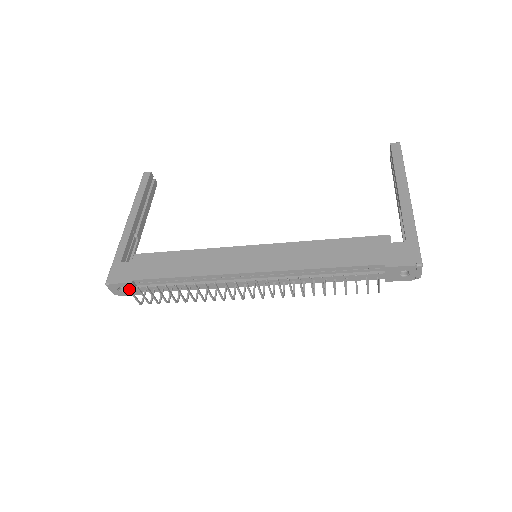
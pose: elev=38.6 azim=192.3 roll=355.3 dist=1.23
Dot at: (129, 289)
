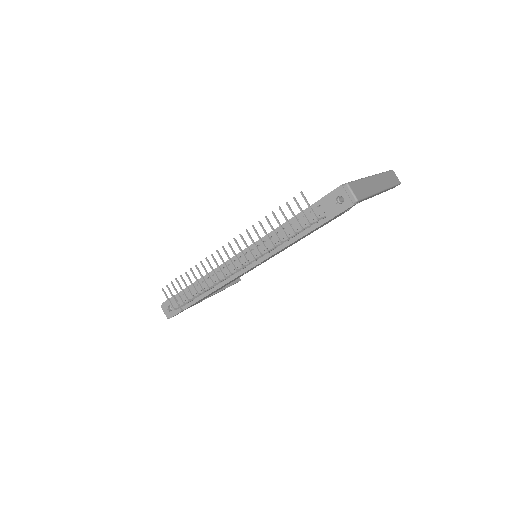
Dot at: (163, 289)
